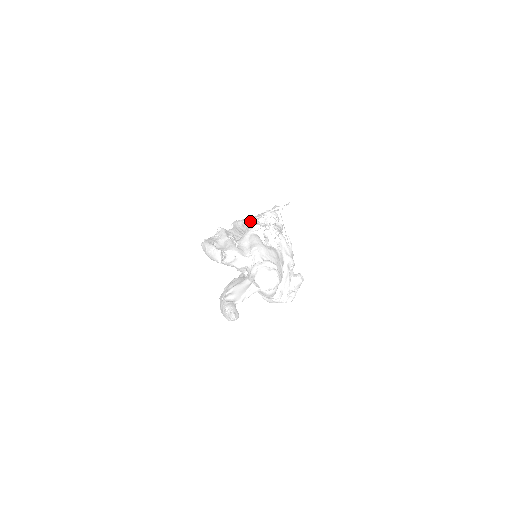
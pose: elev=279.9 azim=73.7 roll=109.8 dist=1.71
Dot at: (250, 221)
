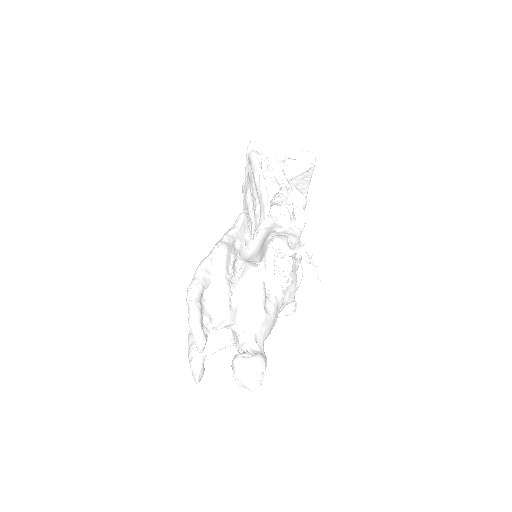
Dot at: (271, 179)
